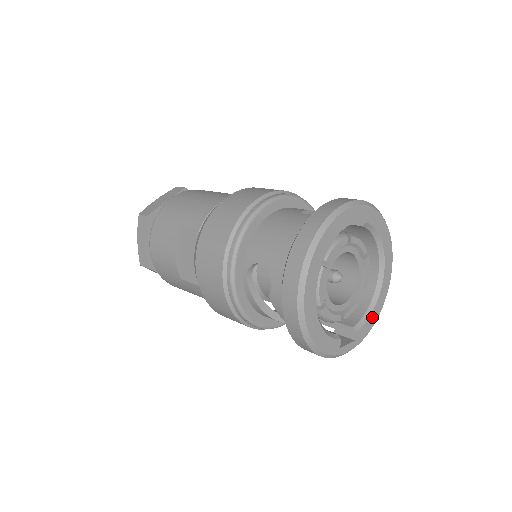
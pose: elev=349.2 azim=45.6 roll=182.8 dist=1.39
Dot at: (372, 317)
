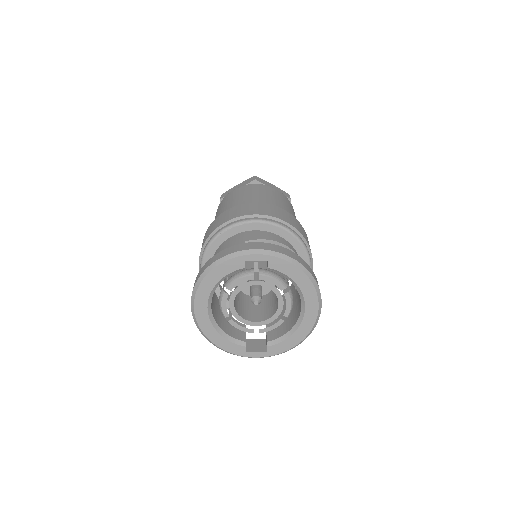
Dot at: (291, 340)
